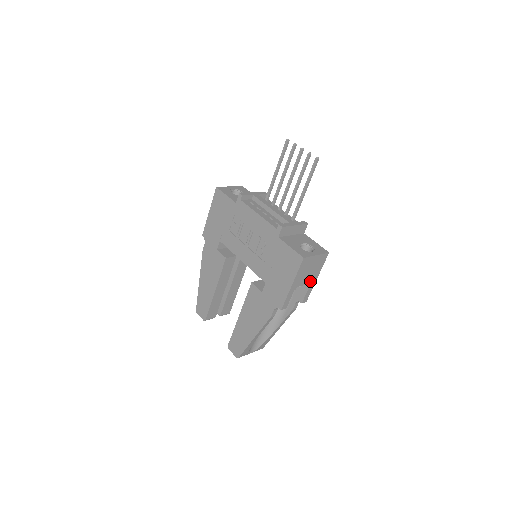
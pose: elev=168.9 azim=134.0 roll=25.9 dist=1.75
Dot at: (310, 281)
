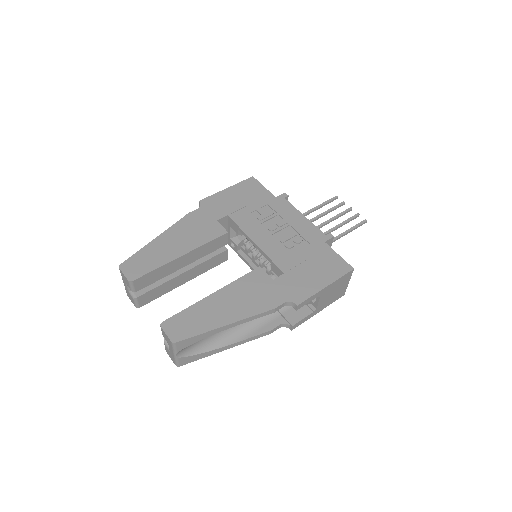
Dot at: (319, 307)
